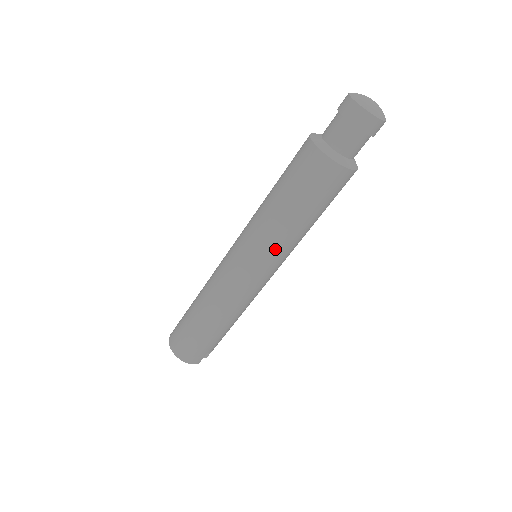
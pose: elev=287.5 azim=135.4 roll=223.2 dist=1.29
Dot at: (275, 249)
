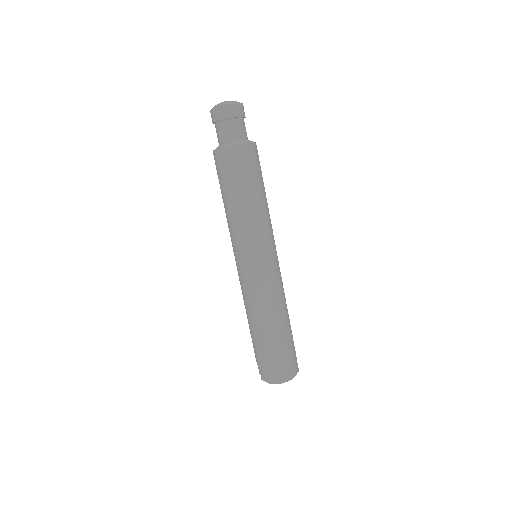
Dot at: (266, 229)
